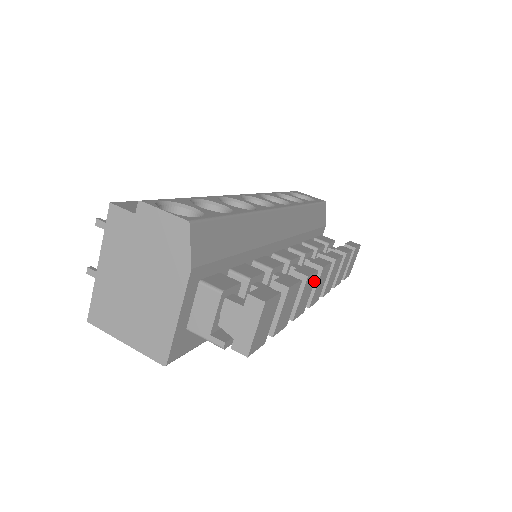
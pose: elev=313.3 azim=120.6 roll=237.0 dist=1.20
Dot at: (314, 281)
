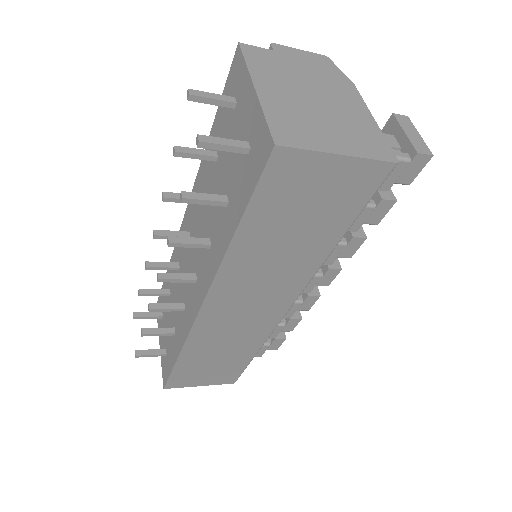
Dot at: occluded
